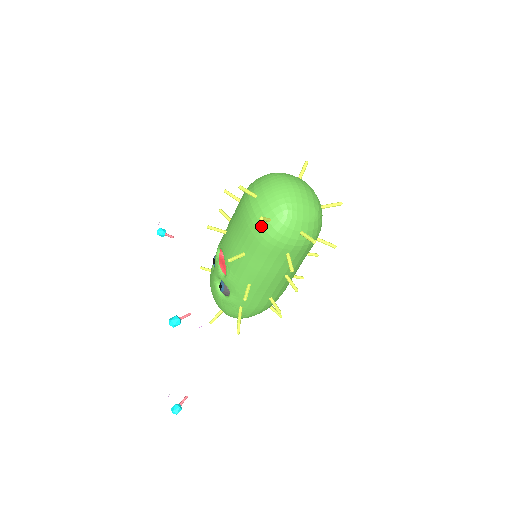
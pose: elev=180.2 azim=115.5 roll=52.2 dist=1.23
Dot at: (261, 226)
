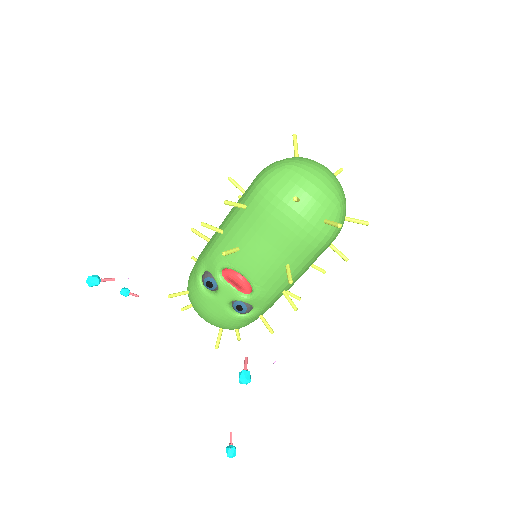
Dot at: (318, 231)
